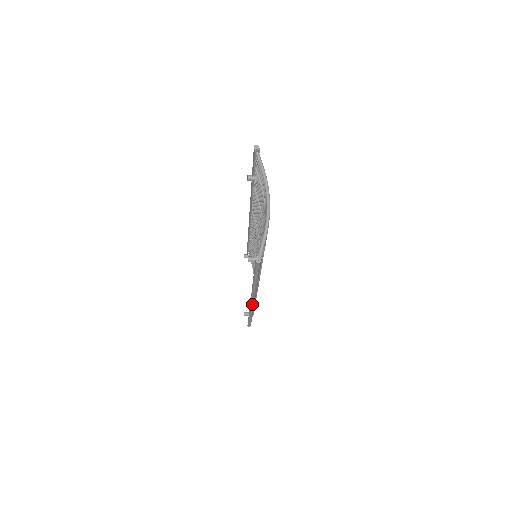
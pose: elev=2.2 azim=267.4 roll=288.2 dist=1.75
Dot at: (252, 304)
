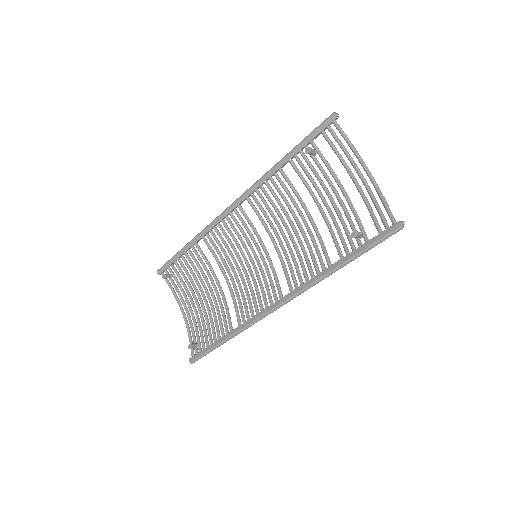
Dot at: occluded
